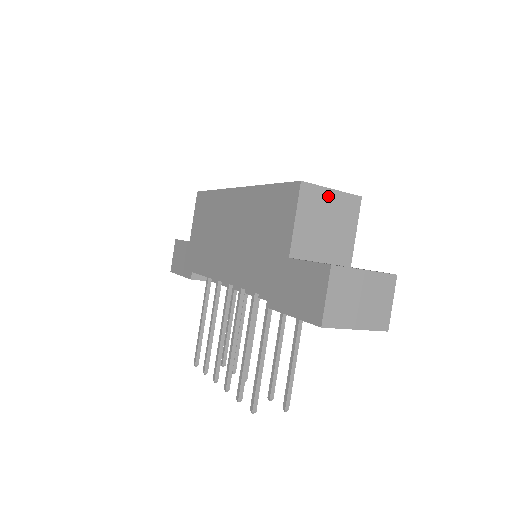
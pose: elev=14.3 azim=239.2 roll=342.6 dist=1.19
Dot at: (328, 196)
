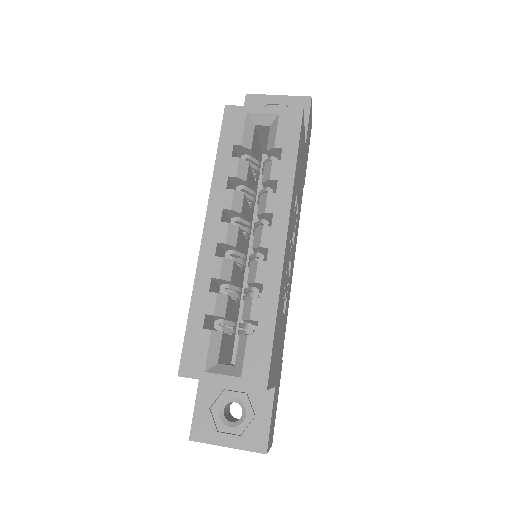
Dot at: (218, 382)
